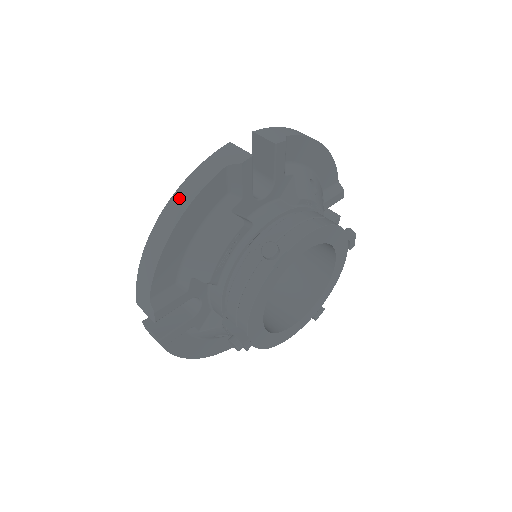
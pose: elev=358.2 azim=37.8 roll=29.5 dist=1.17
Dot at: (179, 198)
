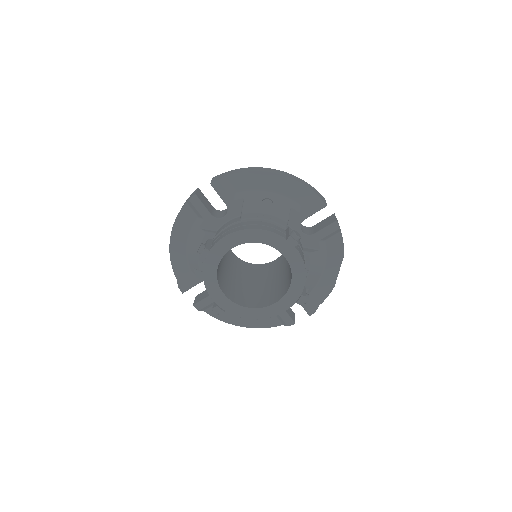
Dot at: occluded
